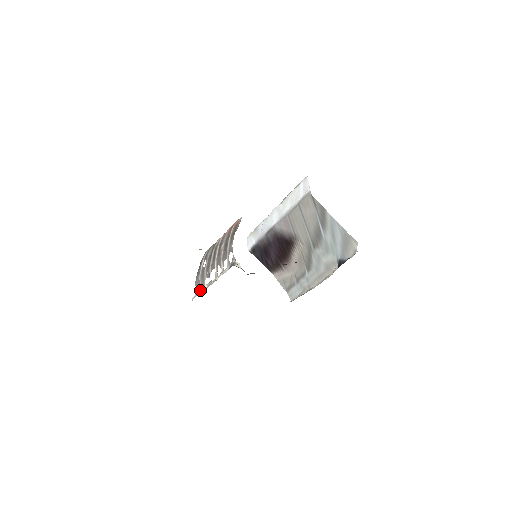
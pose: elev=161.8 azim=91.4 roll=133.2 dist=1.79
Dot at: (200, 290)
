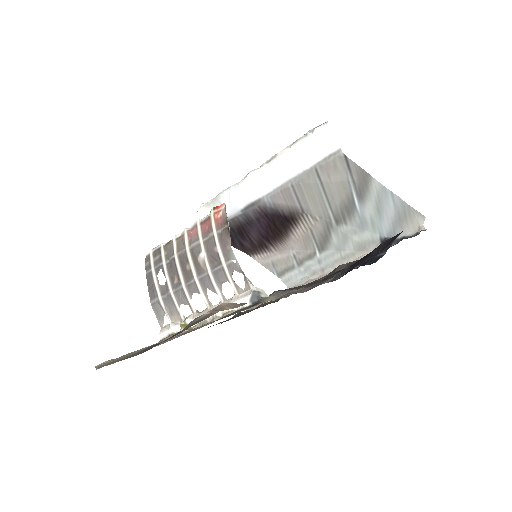
Dot at: (175, 324)
